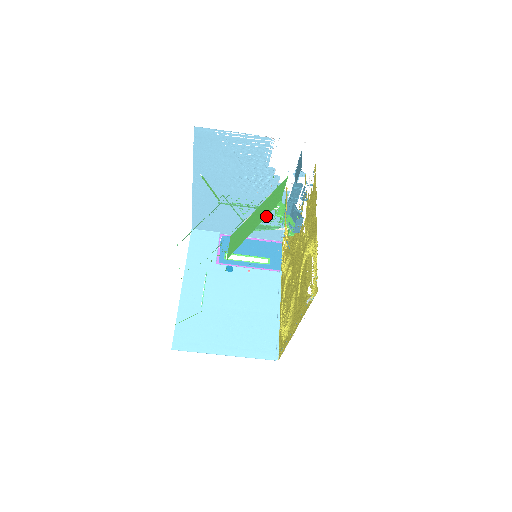
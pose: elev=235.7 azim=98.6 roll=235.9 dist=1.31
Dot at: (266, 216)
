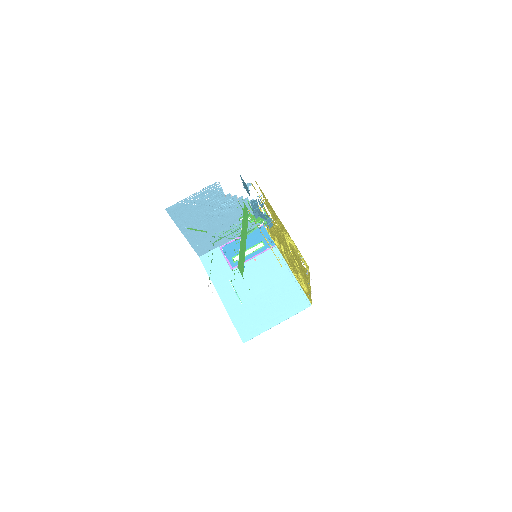
Dot at: occluded
